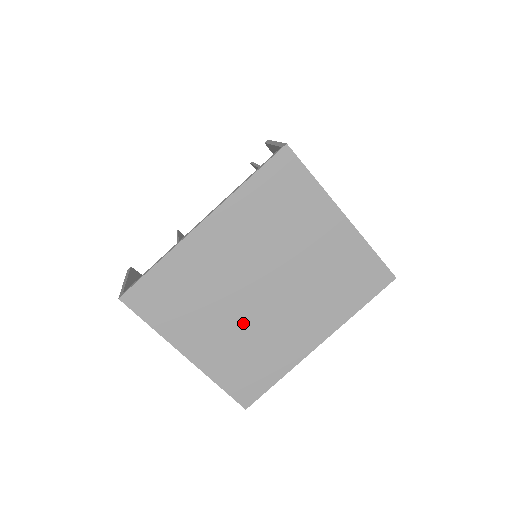
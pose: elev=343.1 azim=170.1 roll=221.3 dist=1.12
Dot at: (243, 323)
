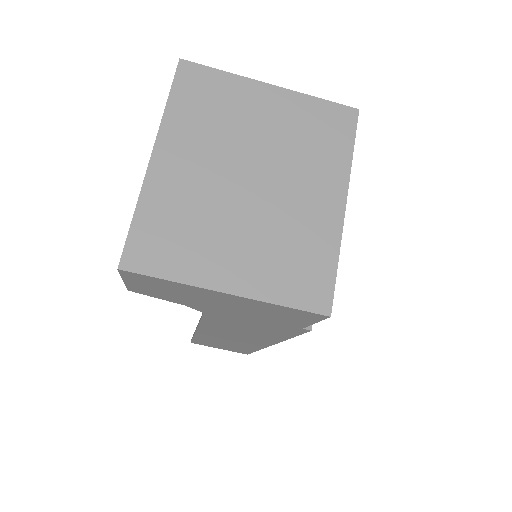
Dot at: (257, 225)
